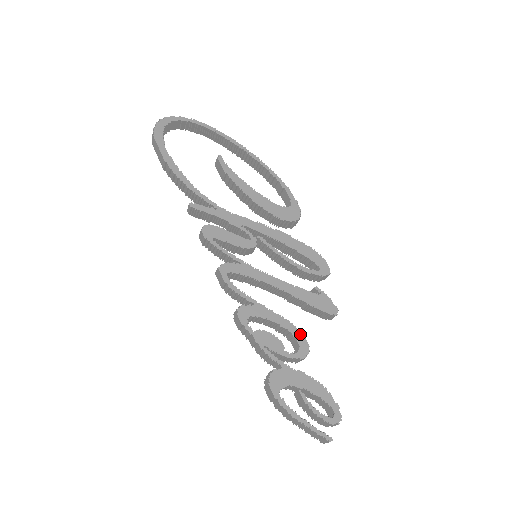
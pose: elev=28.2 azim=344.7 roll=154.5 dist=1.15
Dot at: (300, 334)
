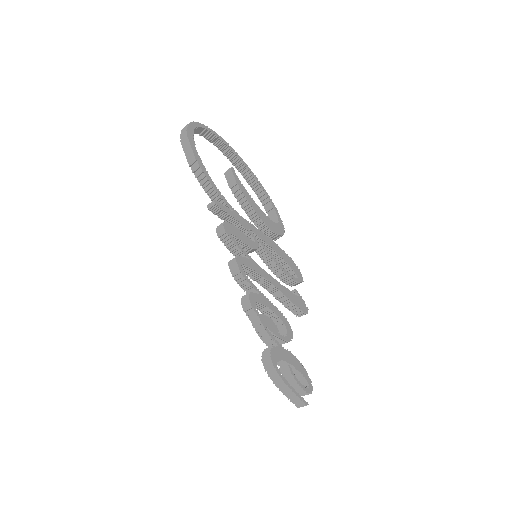
Dot at: (287, 323)
